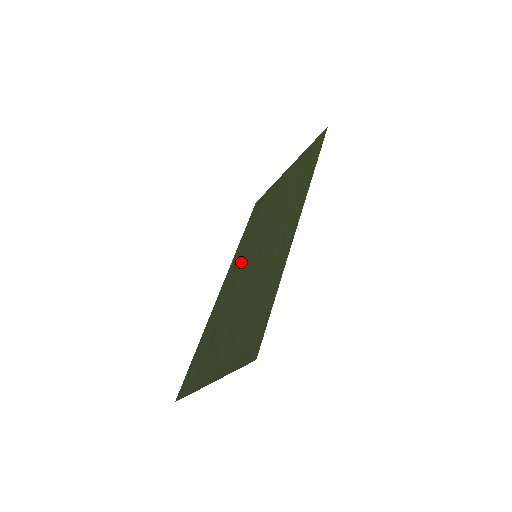
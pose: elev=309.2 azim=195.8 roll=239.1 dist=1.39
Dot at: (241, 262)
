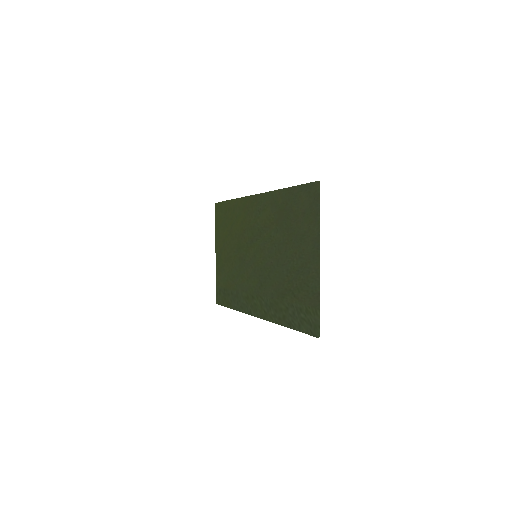
Dot at: (251, 286)
